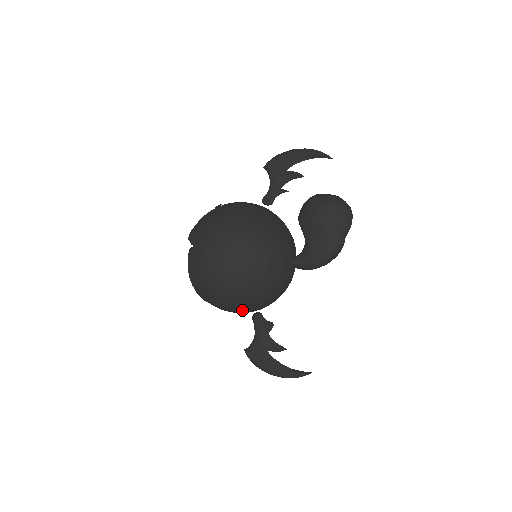
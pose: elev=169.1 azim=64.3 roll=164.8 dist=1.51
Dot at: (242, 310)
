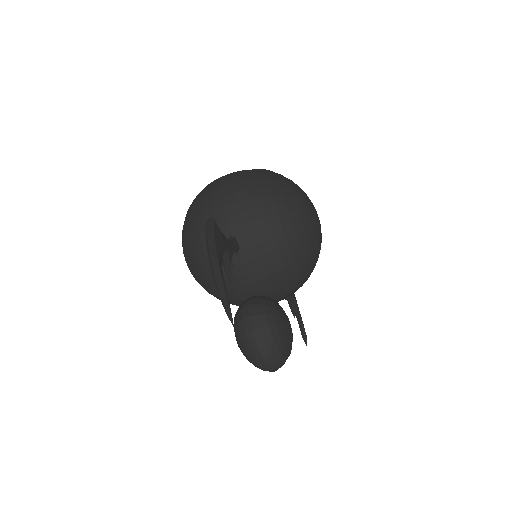
Dot at: occluded
